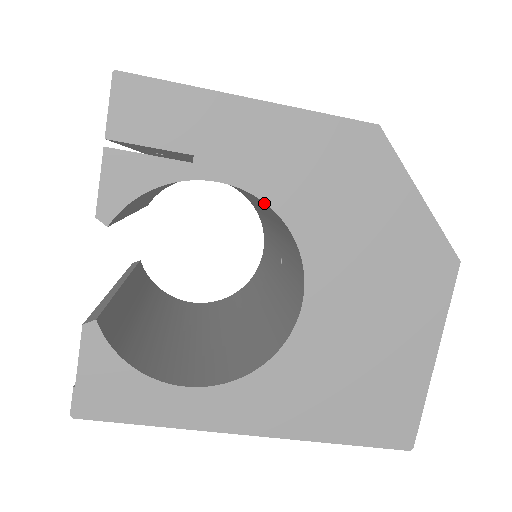
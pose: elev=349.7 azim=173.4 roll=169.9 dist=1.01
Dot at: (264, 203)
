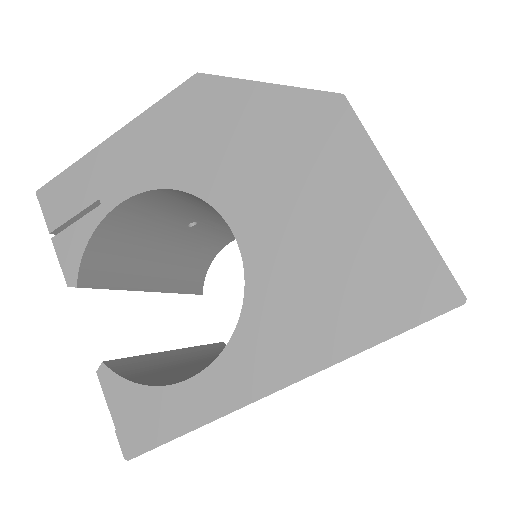
Dot at: (167, 192)
